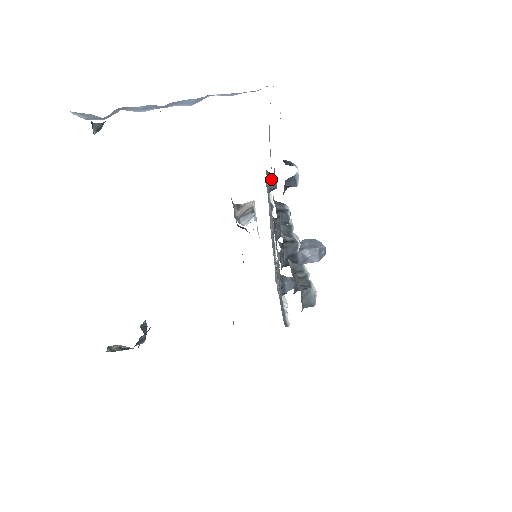
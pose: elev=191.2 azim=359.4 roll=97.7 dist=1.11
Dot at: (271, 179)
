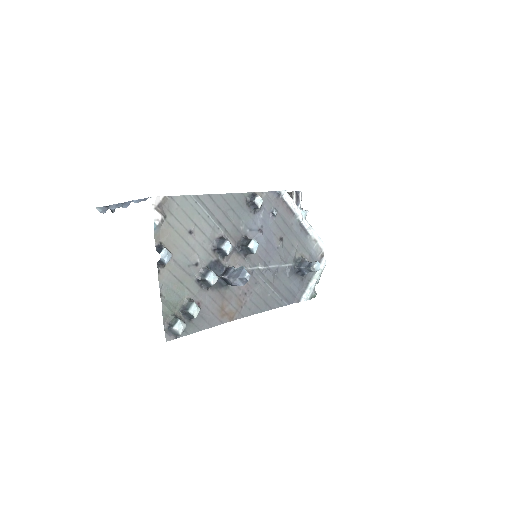
Dot at: (251, 203)
